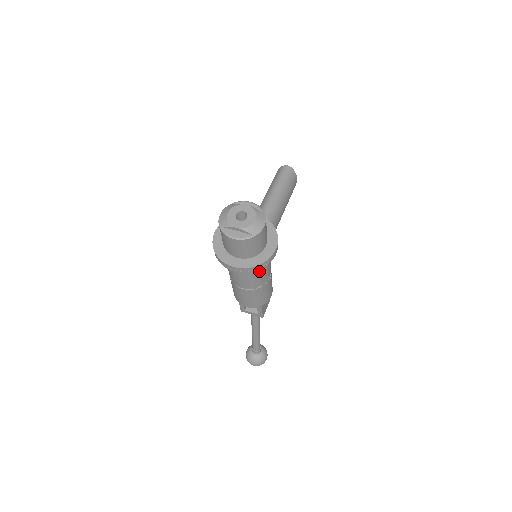
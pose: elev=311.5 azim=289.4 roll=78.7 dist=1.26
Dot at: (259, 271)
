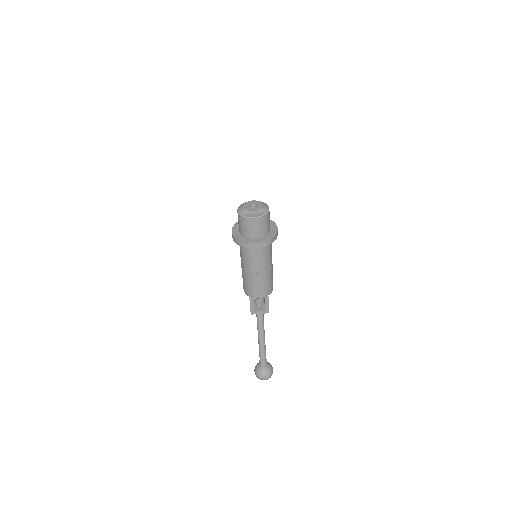
Dot at: (269, 251)
